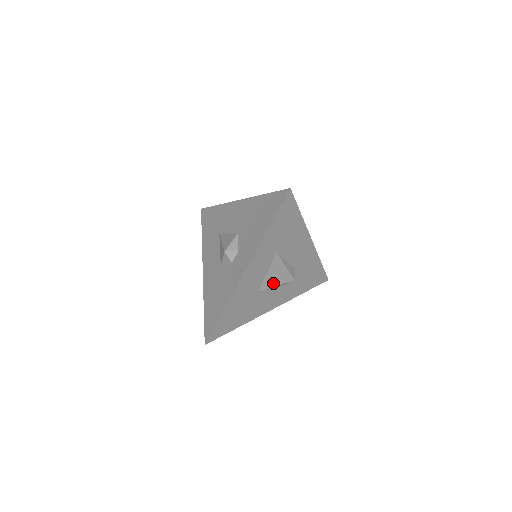
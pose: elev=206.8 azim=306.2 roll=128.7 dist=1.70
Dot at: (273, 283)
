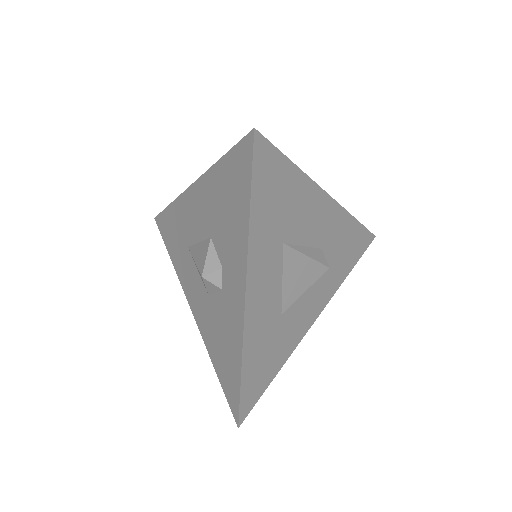
Dot at: (299, 289)
